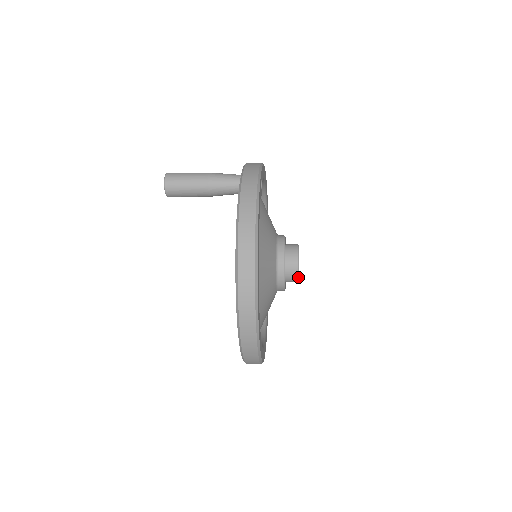
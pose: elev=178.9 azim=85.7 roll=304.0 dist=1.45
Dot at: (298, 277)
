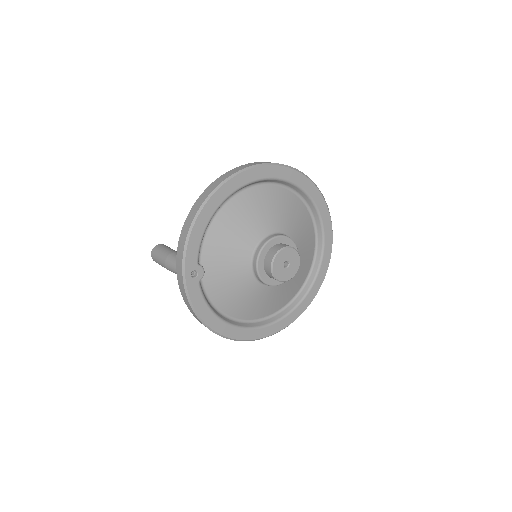
Dot at: occluded
